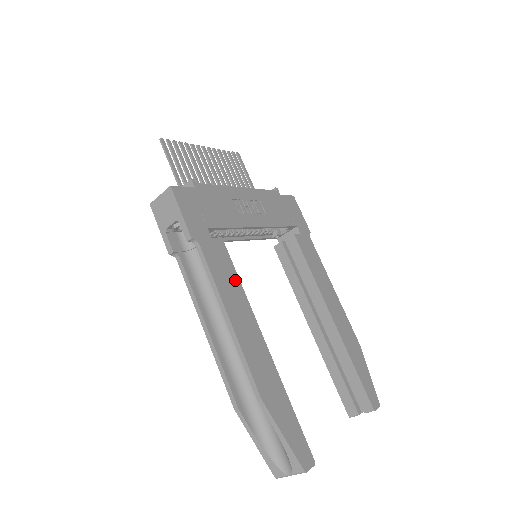
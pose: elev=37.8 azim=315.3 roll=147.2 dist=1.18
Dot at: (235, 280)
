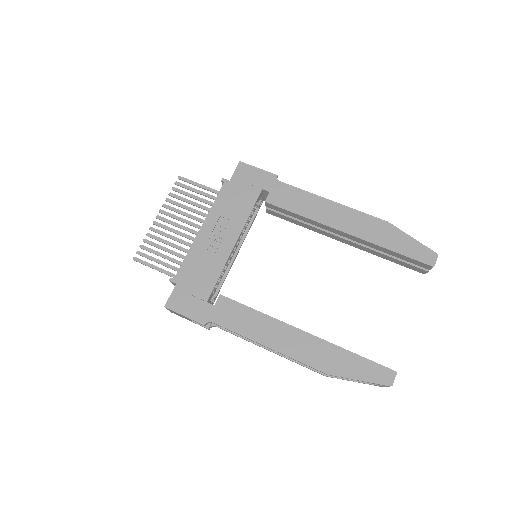
Dot at: (251, 314)
